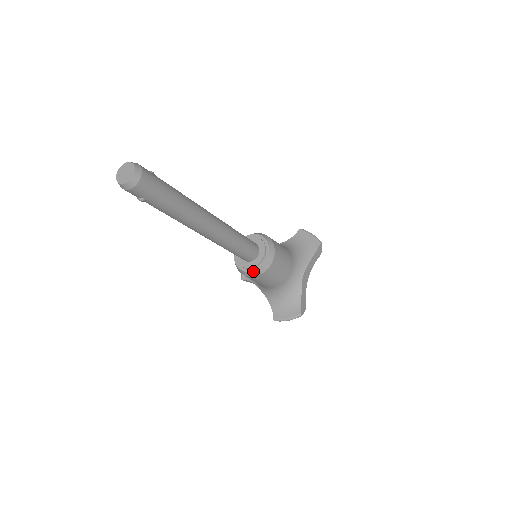
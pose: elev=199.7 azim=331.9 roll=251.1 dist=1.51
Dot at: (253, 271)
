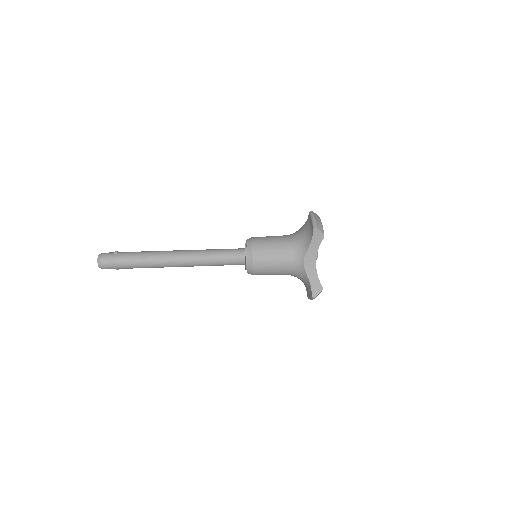
Dot at: occluded
